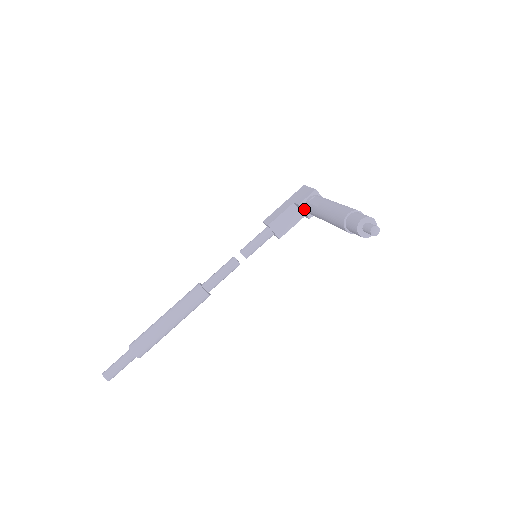
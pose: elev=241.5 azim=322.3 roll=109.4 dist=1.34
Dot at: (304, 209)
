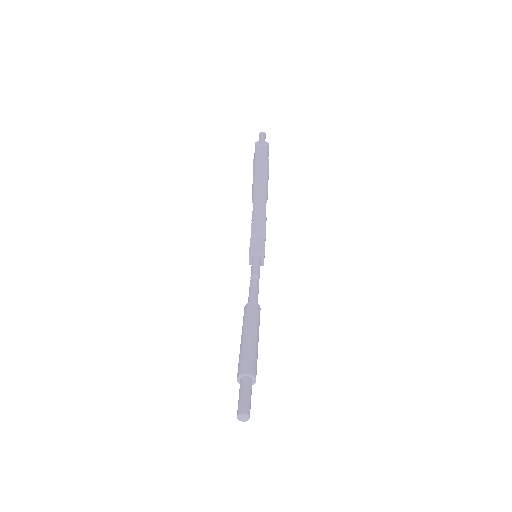
Dot at: (257, 228)
